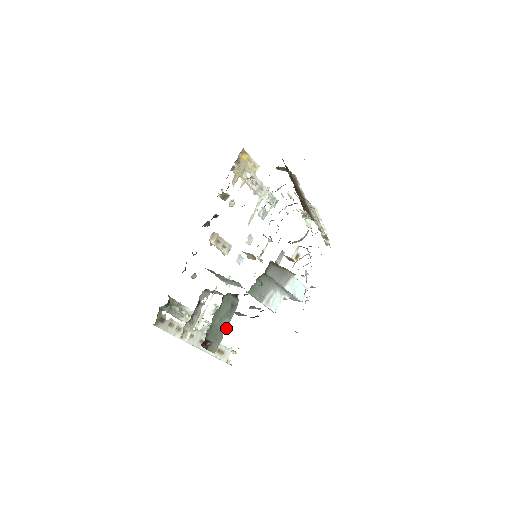
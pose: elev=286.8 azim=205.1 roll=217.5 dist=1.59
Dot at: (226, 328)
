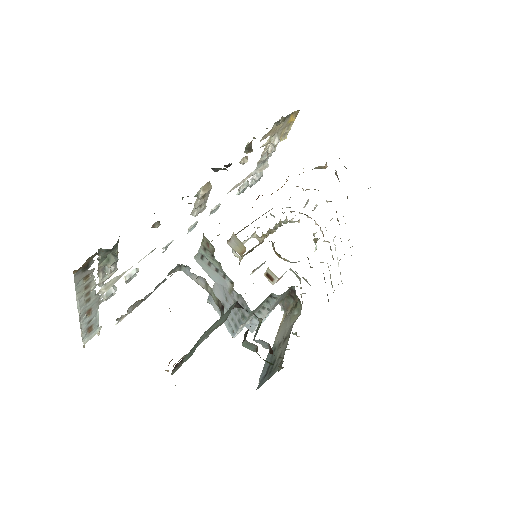
Dot at: (199, 344)
